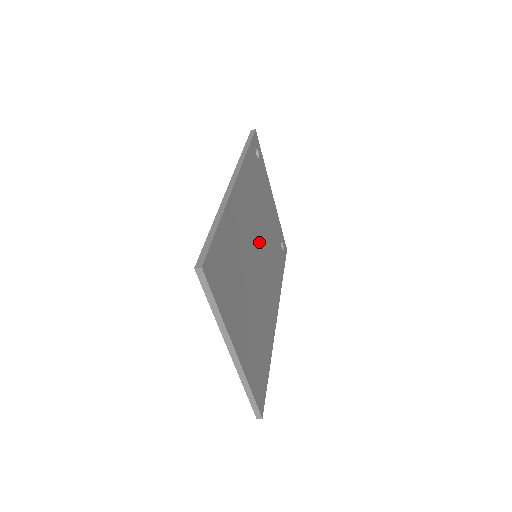
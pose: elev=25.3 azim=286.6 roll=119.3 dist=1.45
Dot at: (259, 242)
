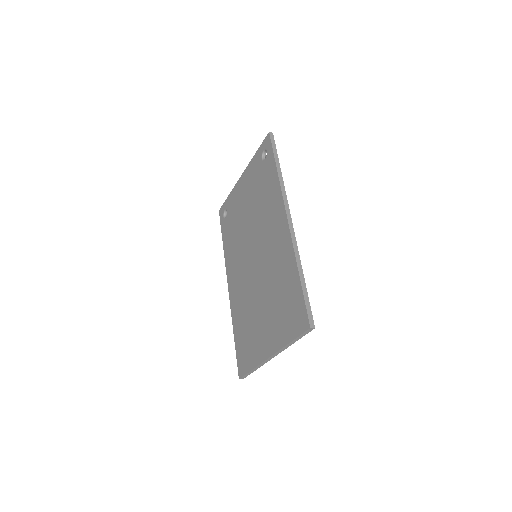
Dot at: occluded
